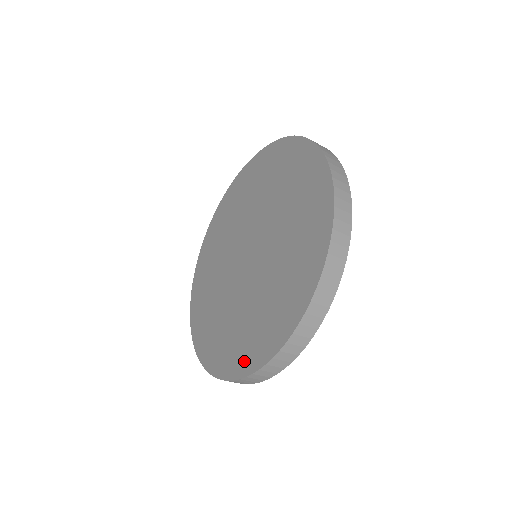
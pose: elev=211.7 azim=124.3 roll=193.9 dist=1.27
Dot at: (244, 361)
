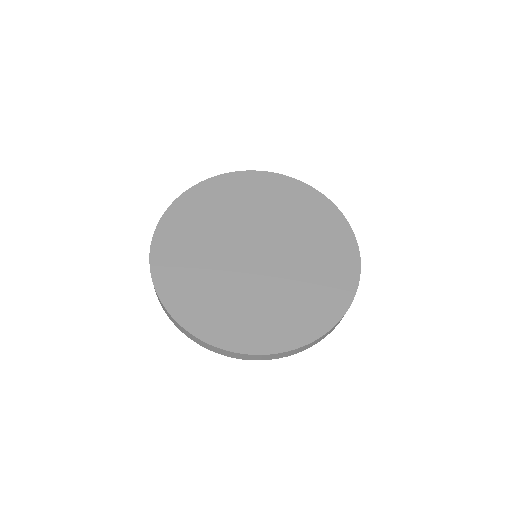
Dot at: (182, 307)
